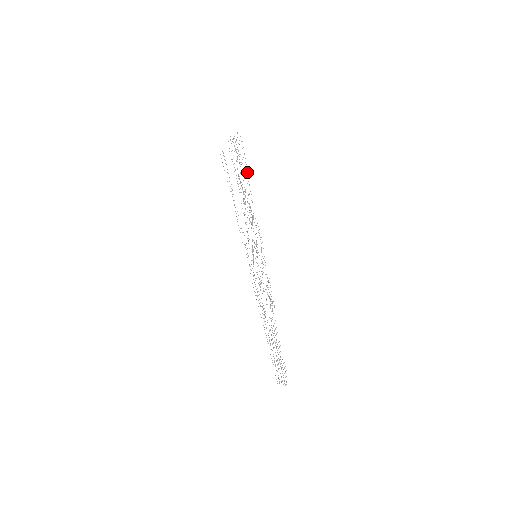
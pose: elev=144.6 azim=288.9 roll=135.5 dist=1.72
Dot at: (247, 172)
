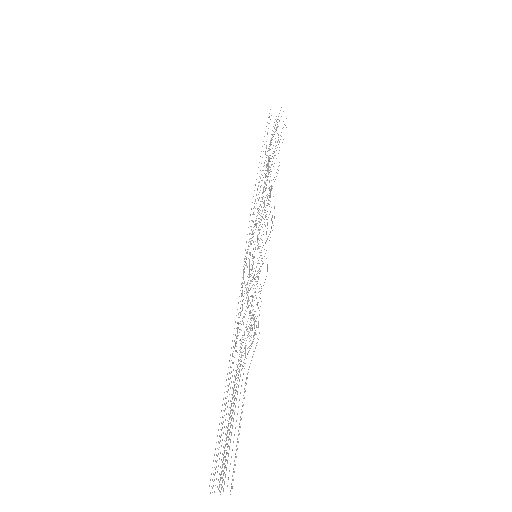
Dot at: occluded
